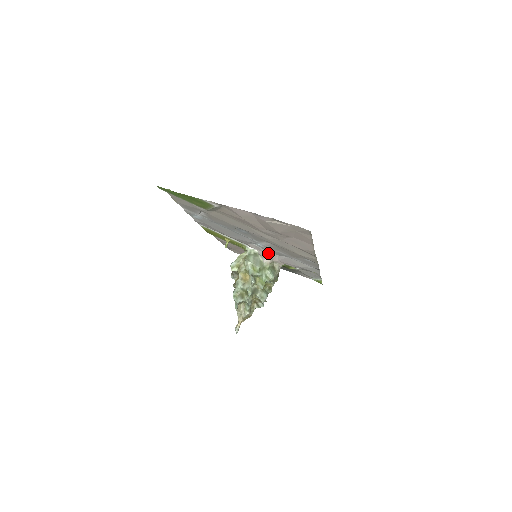
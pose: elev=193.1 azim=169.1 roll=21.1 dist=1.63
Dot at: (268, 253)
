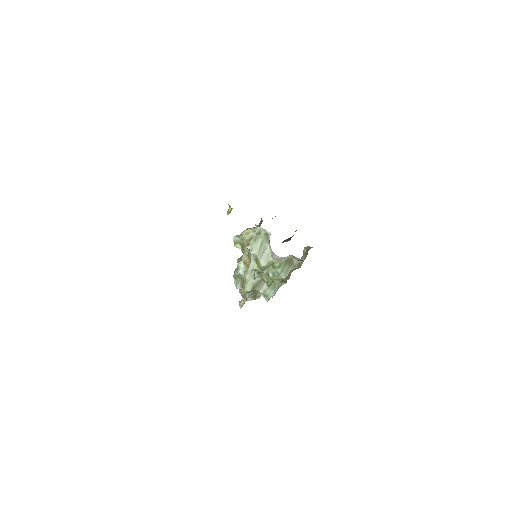
Dot at: occluded
